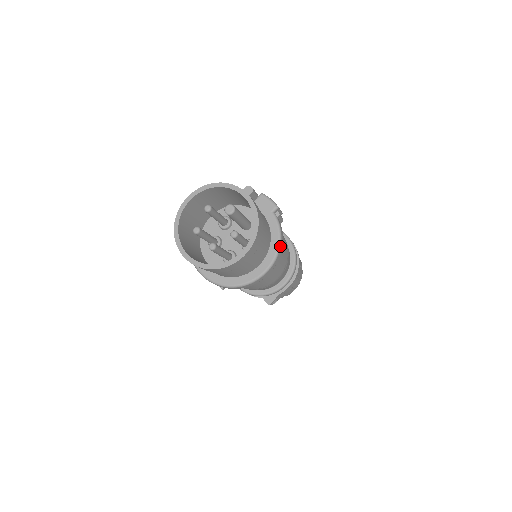
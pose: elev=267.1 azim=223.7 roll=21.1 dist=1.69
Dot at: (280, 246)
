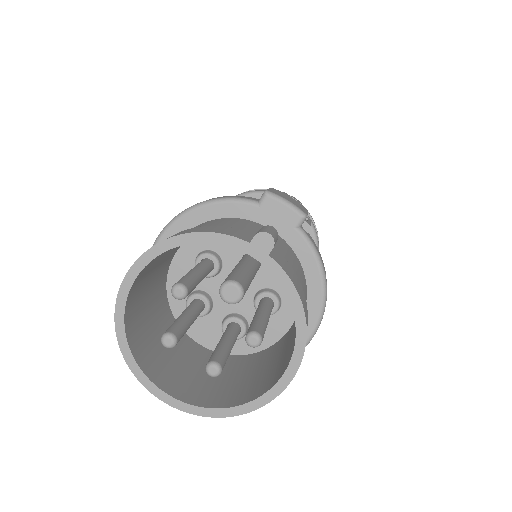
Dot at: (326, 291)
